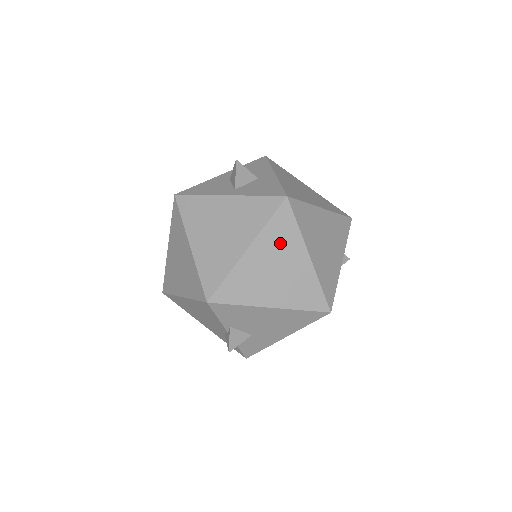
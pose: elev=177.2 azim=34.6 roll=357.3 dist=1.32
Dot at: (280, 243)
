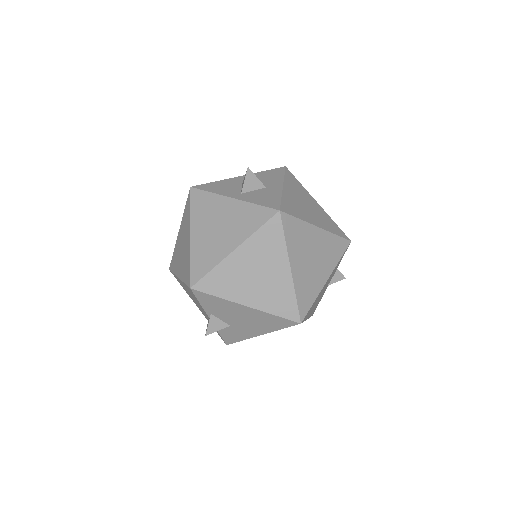
Dot at: (265, 251)
